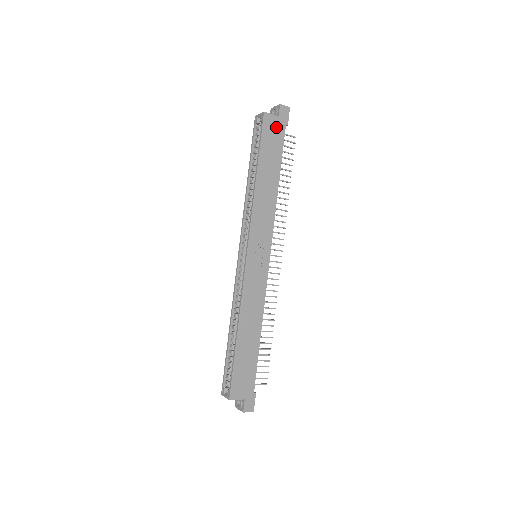
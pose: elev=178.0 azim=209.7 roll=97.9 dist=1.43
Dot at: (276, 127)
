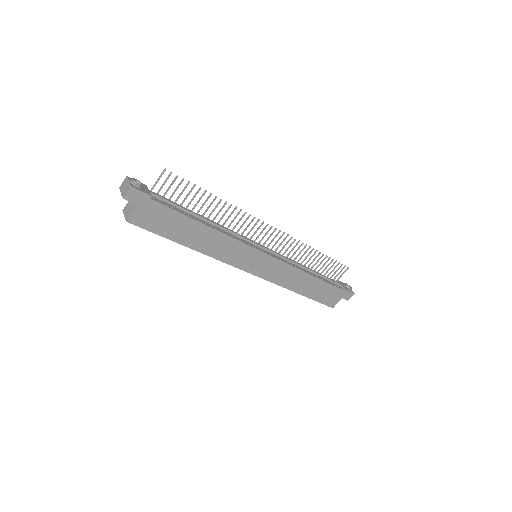
Dot at: (148, 212)
